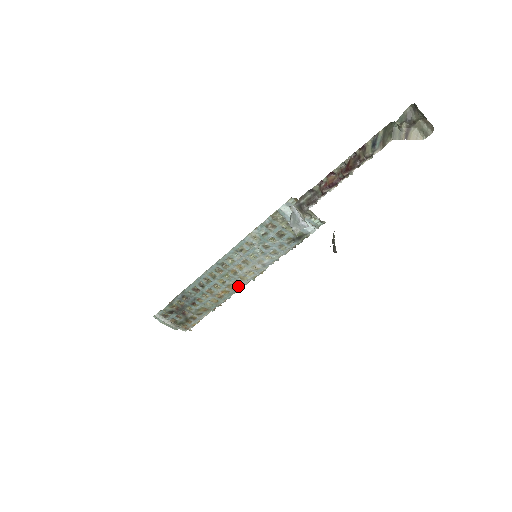
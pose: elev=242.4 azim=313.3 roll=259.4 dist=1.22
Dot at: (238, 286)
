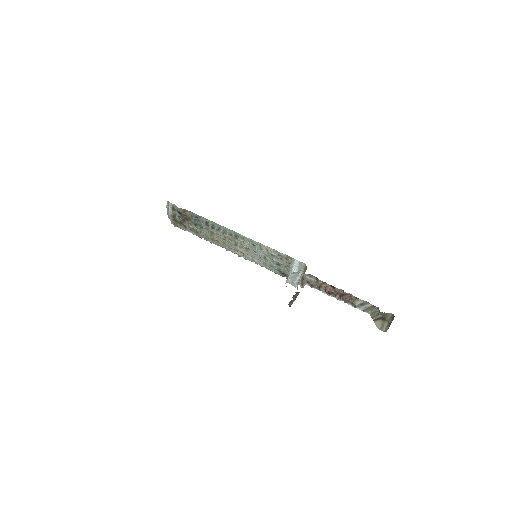
Dot at: (228, 248)
